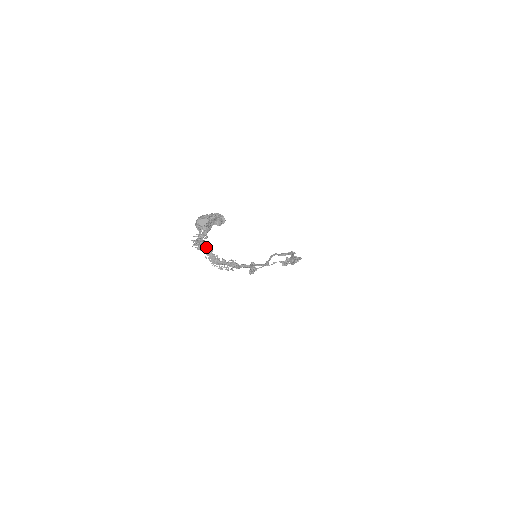
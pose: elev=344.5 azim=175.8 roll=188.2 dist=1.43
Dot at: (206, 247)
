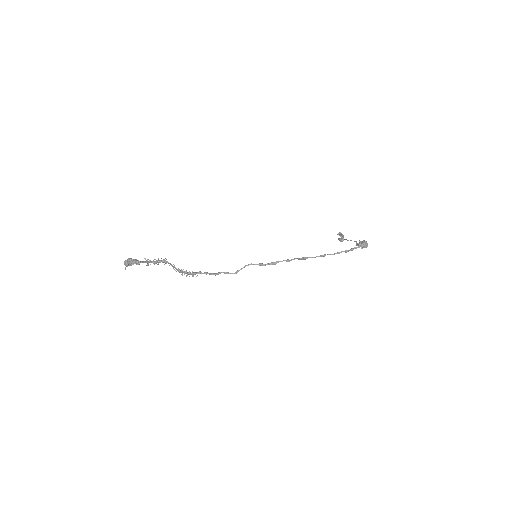
Dot at: occluded
